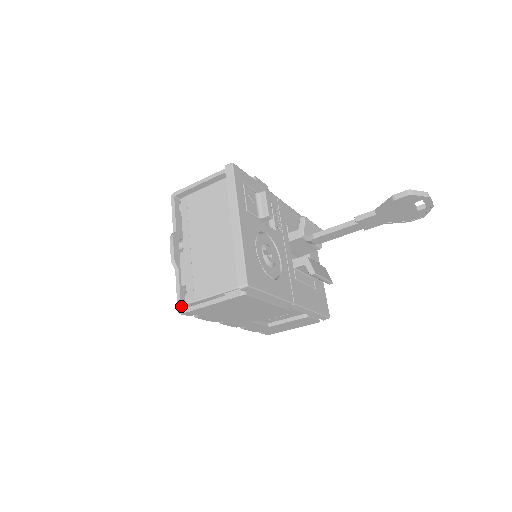
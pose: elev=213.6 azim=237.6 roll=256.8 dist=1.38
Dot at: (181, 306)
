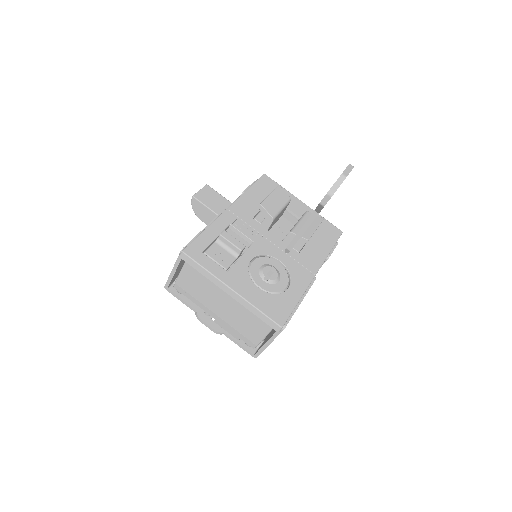
Dot at: (252, 353)
